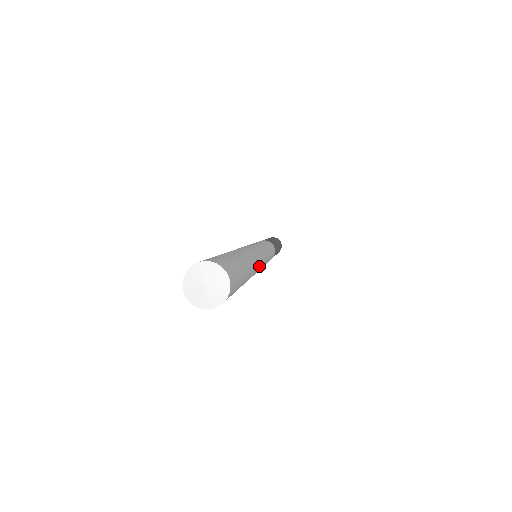
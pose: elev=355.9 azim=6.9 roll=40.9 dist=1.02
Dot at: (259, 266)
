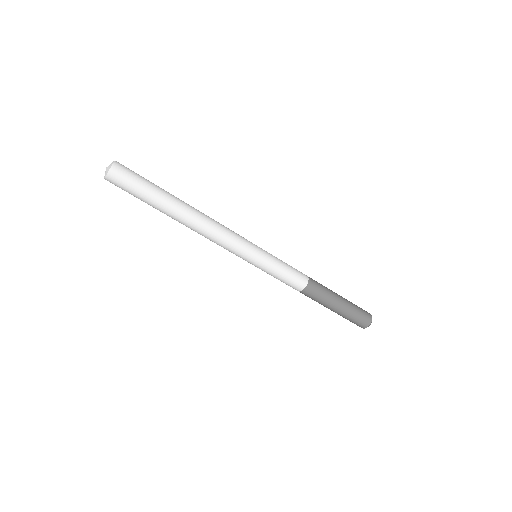
Dot at: (212, 224)
